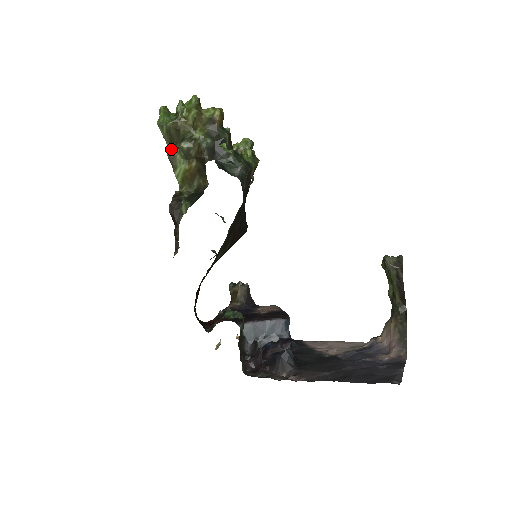
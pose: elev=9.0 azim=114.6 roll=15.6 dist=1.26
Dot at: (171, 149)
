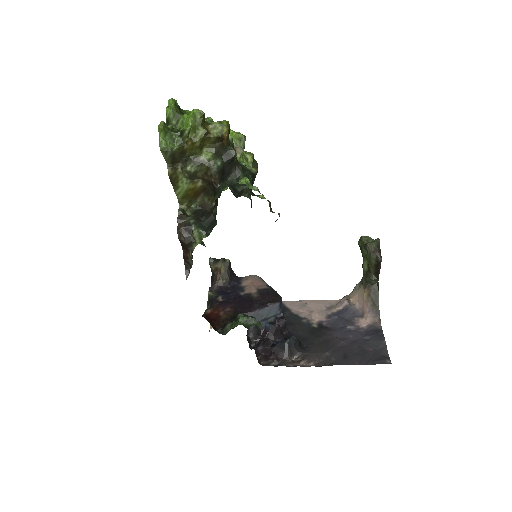
Dot at: (173, 170)
